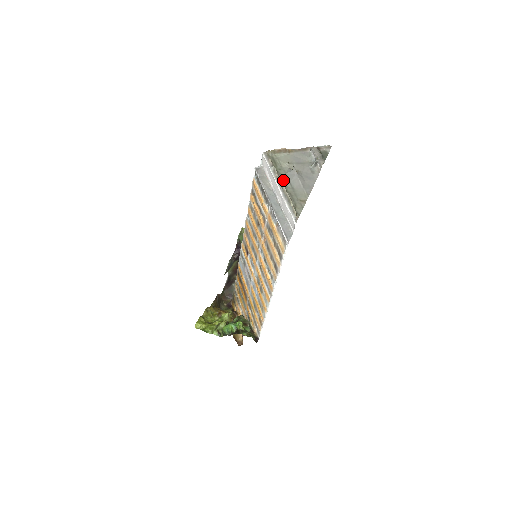
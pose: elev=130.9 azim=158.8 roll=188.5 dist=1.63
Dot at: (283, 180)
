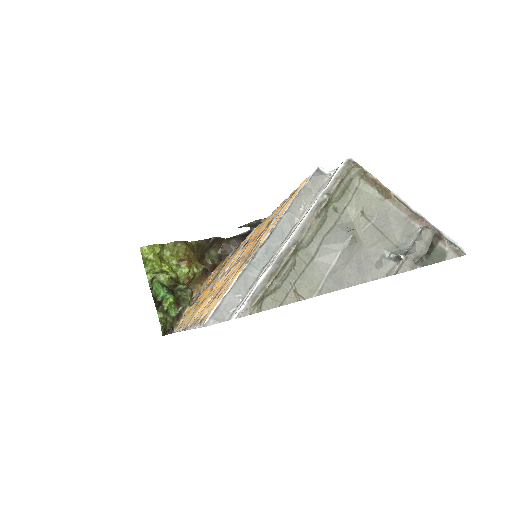
Dot at: (315, 231)
